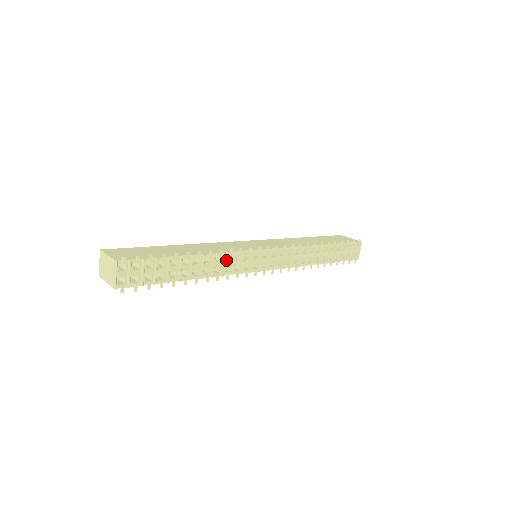
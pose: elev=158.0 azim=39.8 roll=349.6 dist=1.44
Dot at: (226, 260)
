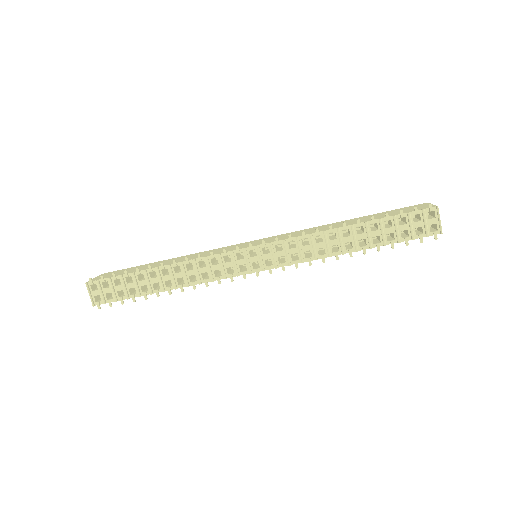
Dot at: (203, 267)
